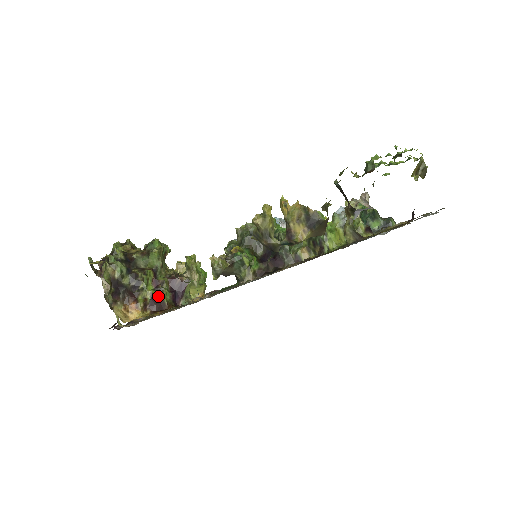
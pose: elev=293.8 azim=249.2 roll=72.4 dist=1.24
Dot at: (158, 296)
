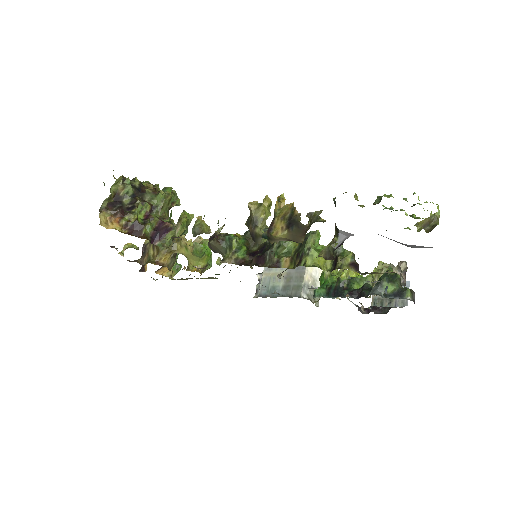
Dot at: (140, 224)
